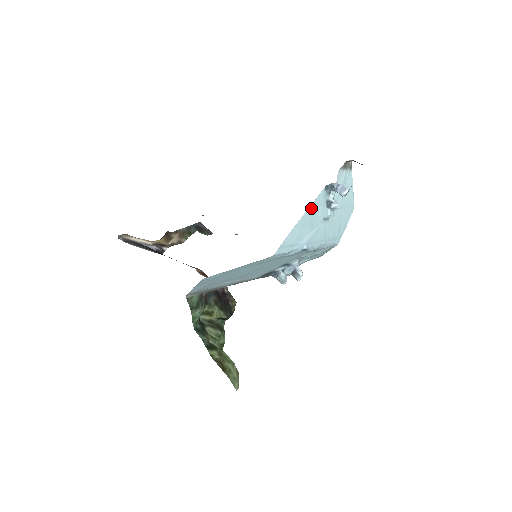
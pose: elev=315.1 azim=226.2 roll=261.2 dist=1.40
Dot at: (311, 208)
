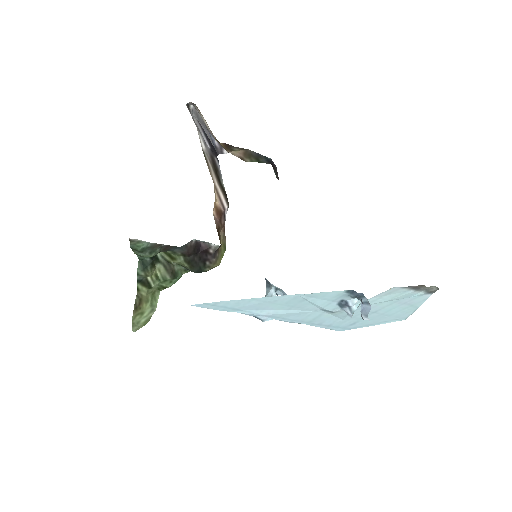
Dot at: (300, 296)
